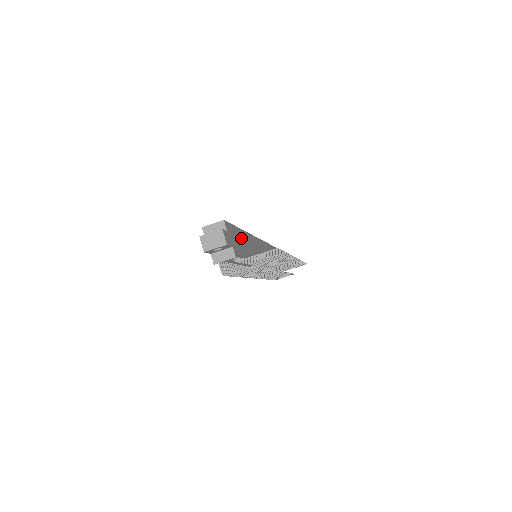
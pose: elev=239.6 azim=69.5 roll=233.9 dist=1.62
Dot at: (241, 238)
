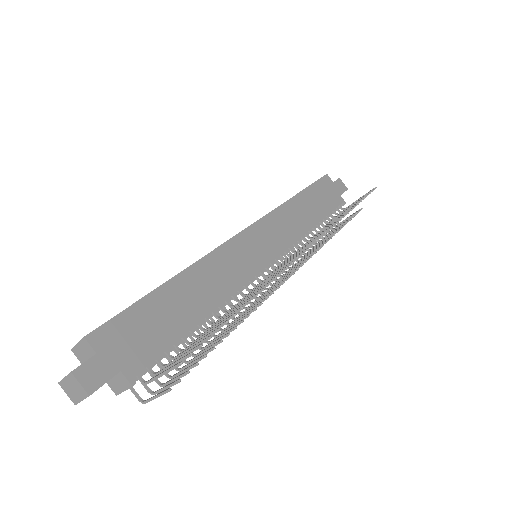
Dot at: (168, 303)
